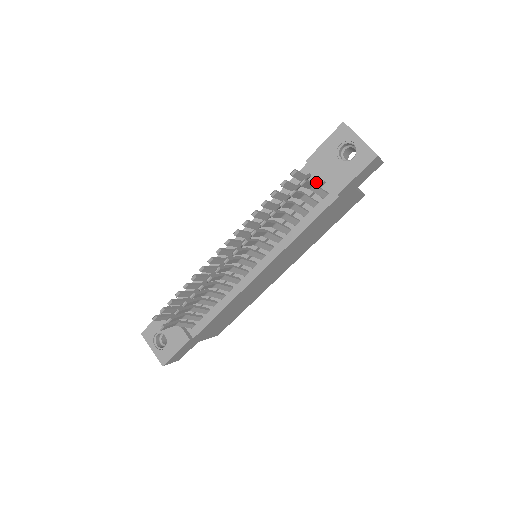
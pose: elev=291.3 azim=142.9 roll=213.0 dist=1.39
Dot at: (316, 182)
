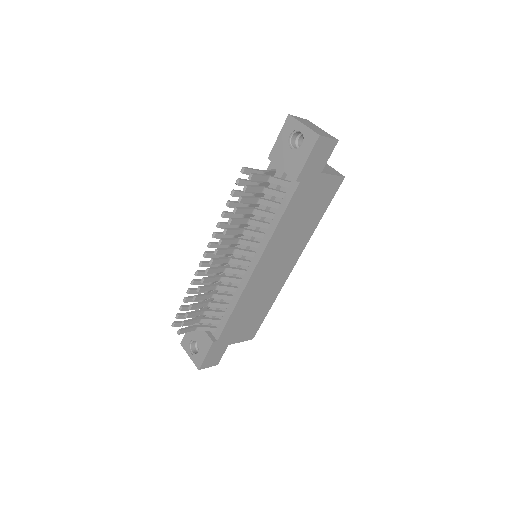
Dot at: (278, 175)
